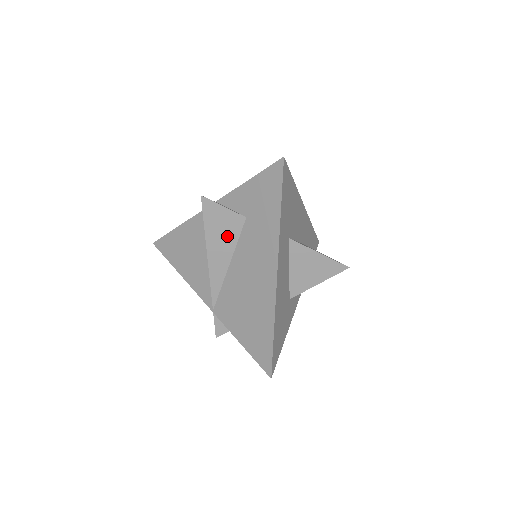
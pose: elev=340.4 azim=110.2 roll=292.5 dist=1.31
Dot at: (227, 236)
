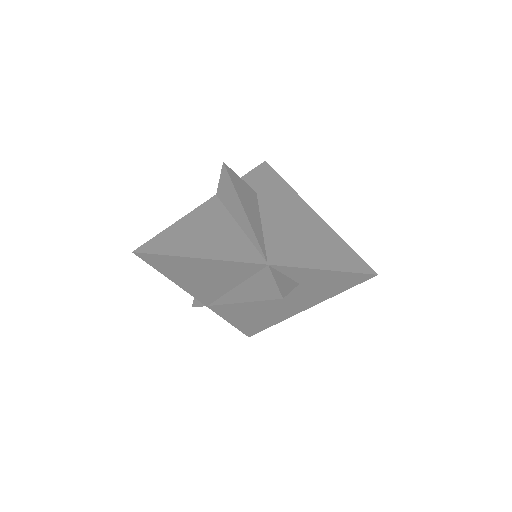
Dot at: (250, 199)
